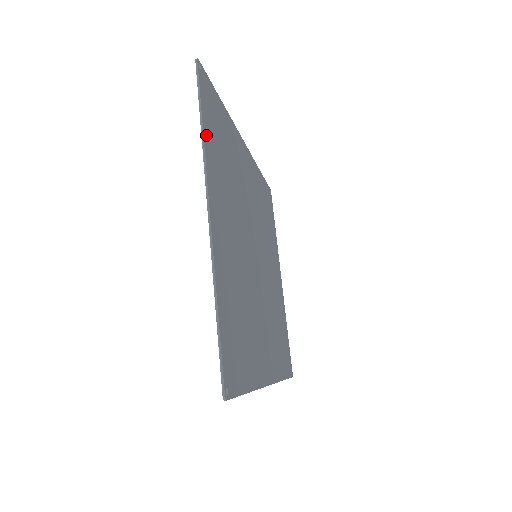
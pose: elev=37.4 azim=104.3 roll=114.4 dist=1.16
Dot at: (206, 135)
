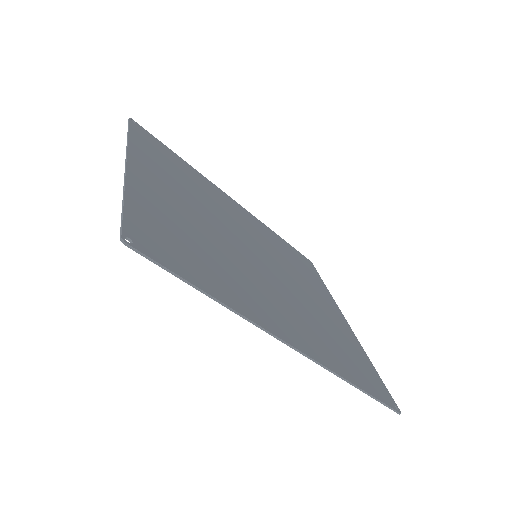
Dot at: (135, 141)
